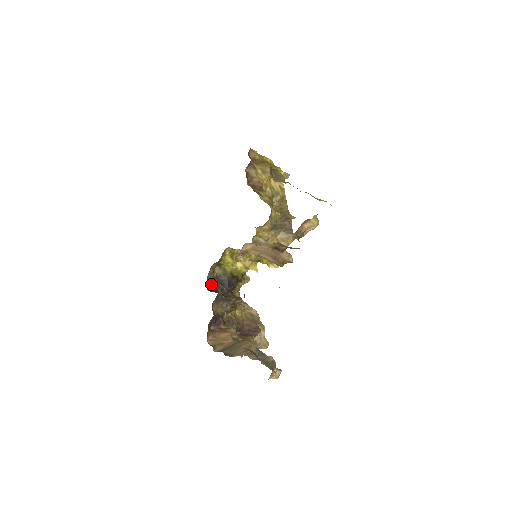
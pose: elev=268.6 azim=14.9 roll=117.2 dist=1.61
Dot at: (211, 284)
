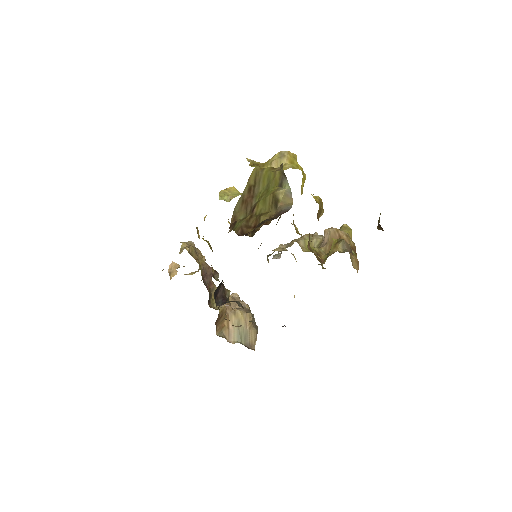
Dot at: (215, 296)
